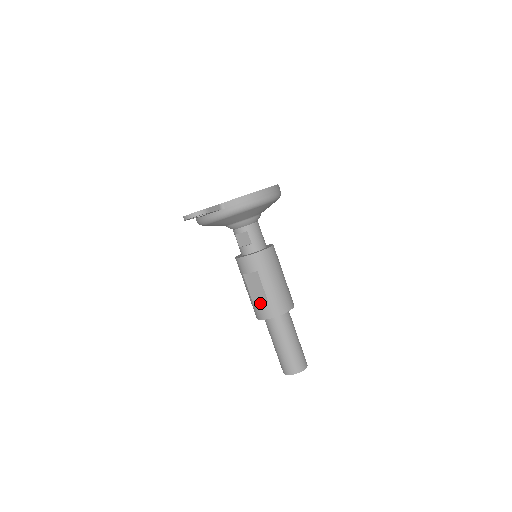
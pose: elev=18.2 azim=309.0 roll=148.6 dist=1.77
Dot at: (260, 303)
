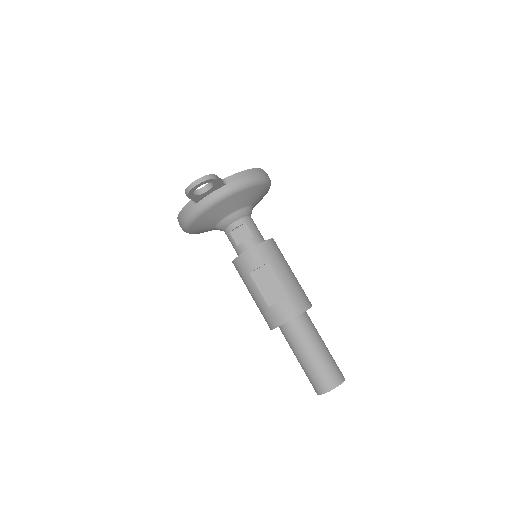
Dot at: (279, 301)
